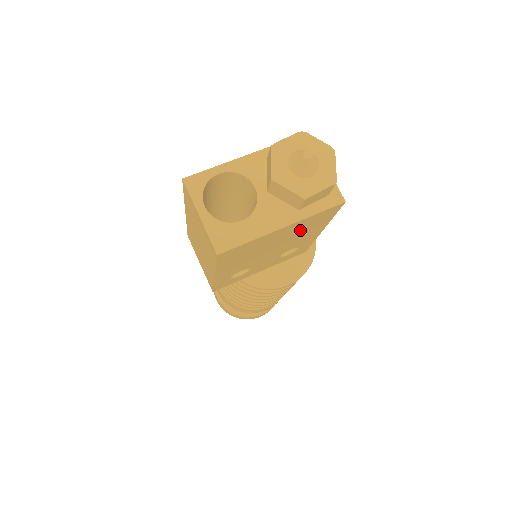
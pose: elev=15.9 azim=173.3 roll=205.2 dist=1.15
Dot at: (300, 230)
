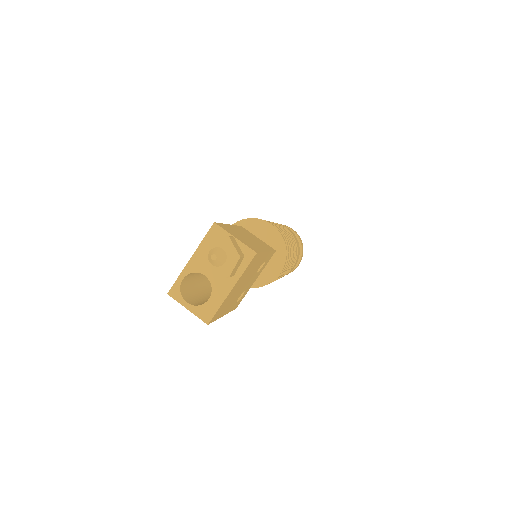
Dot at: (247, 273)
